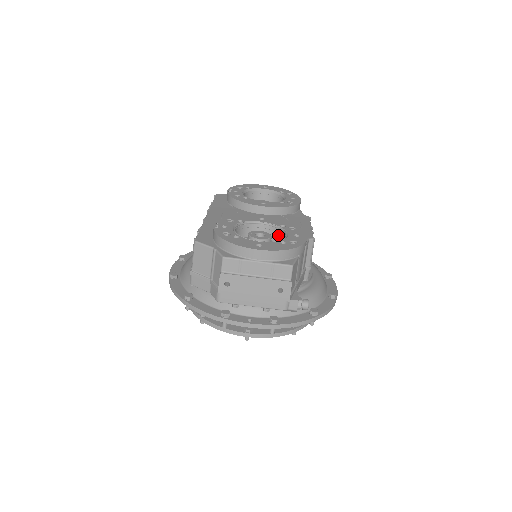
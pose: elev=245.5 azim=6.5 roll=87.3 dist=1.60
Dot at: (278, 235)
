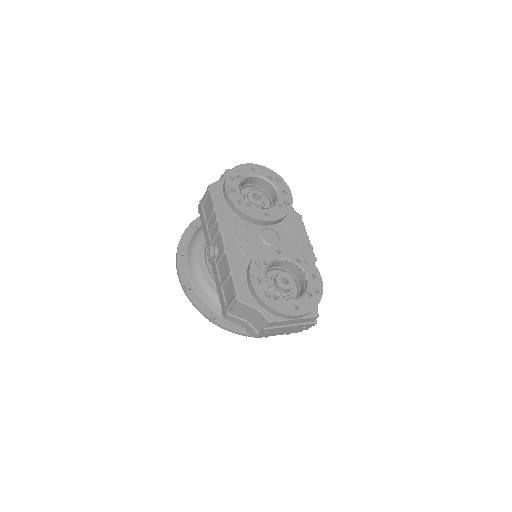
Dot at: (294, 269)
